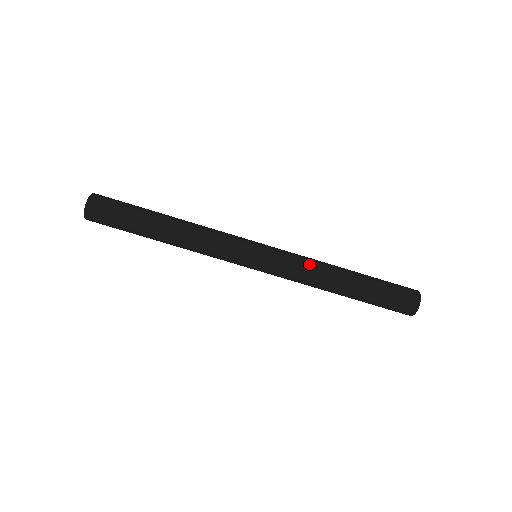
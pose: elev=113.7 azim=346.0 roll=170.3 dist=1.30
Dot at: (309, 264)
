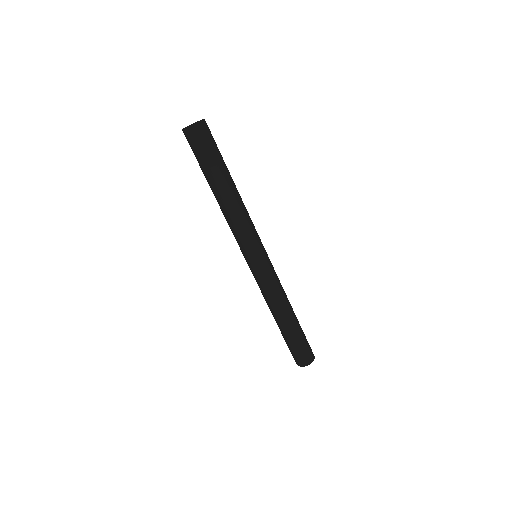
Dot at: occluded
